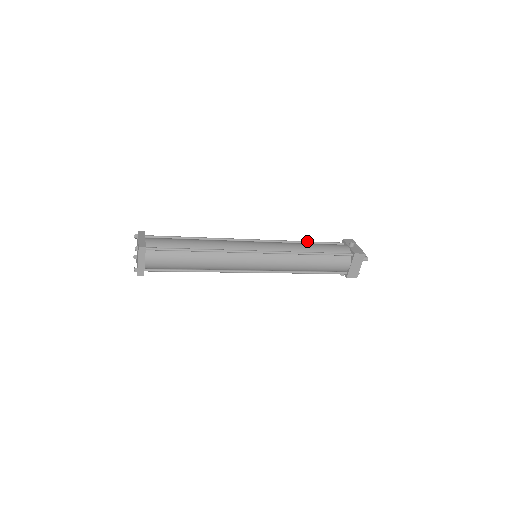
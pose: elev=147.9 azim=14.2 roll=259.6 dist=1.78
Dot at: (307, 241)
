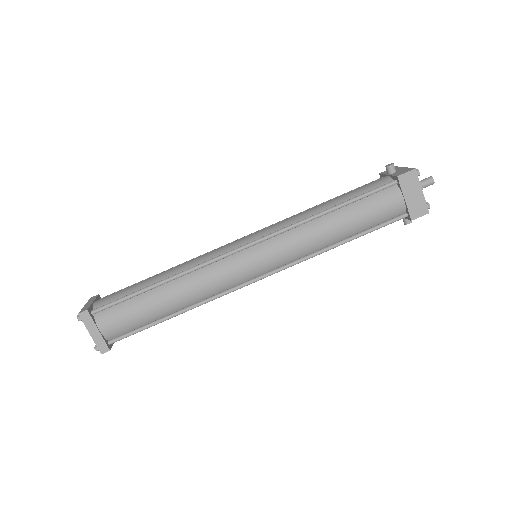
Dot at: (324, 202)
